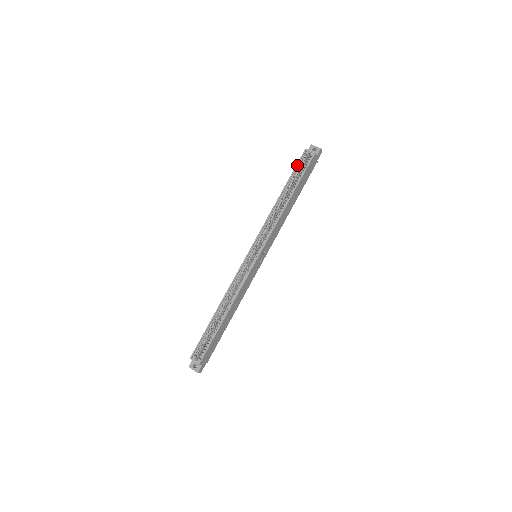
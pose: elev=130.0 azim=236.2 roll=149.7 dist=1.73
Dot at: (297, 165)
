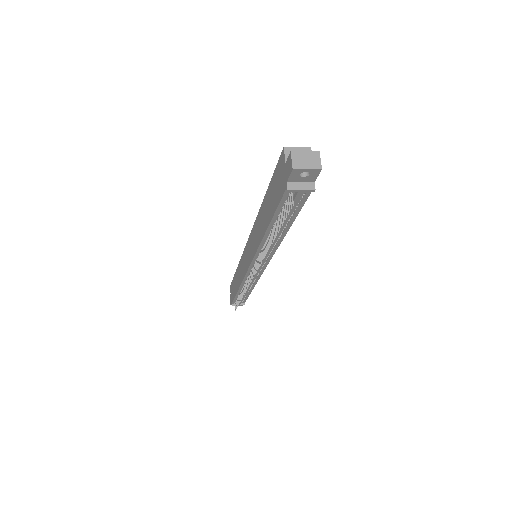
Dot at: occluded
